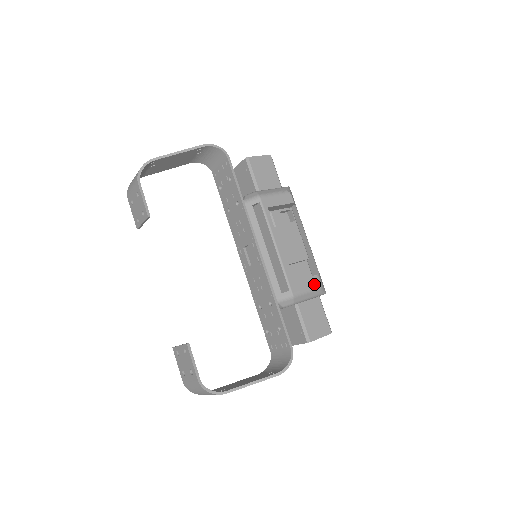
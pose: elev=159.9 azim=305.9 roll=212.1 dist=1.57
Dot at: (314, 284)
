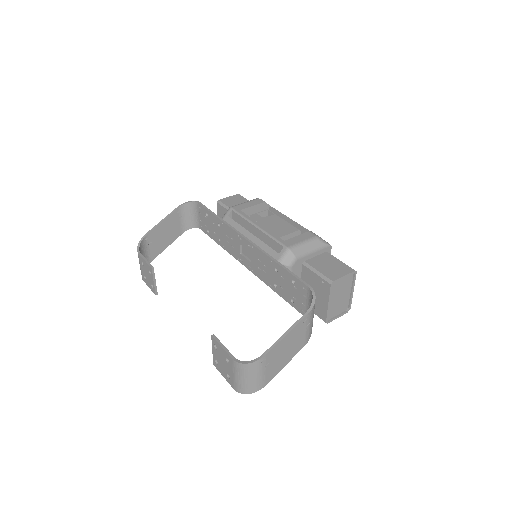
Dot at: (308, 237)
